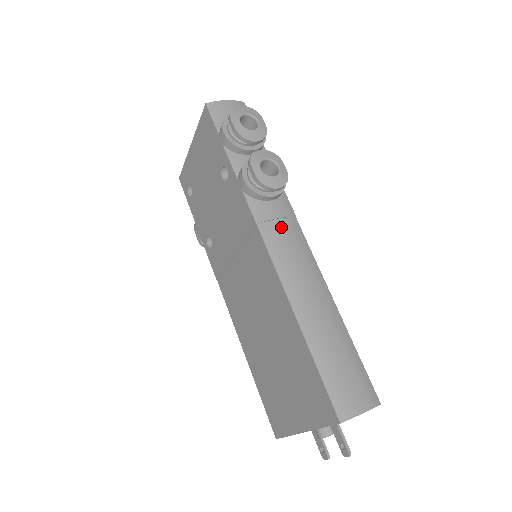
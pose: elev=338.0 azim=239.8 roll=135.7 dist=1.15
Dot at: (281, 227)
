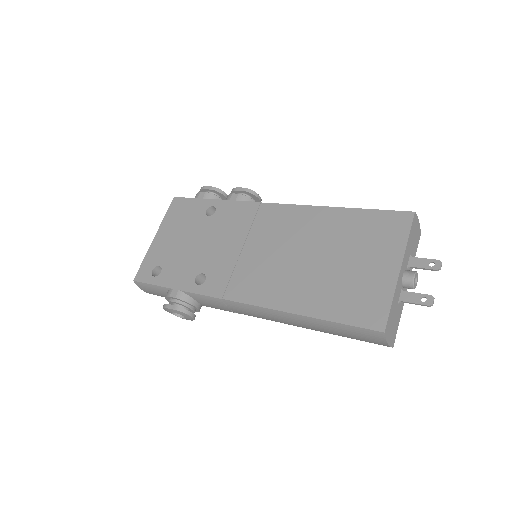
Dot at: occluded
